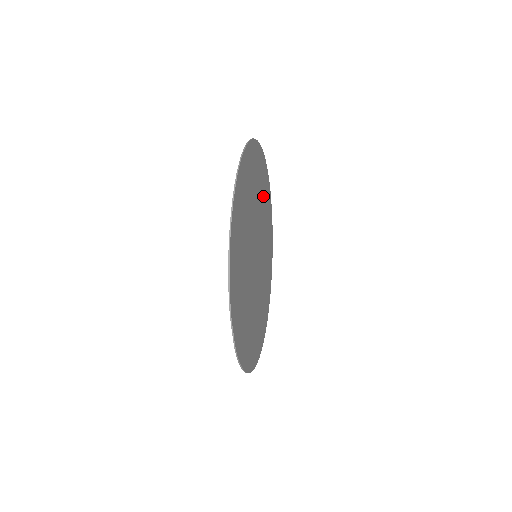
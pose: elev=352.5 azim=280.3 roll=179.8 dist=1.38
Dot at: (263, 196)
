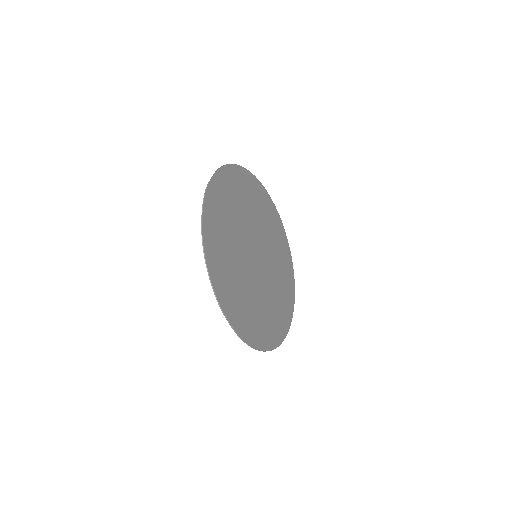
Dot at: (282, 275)
